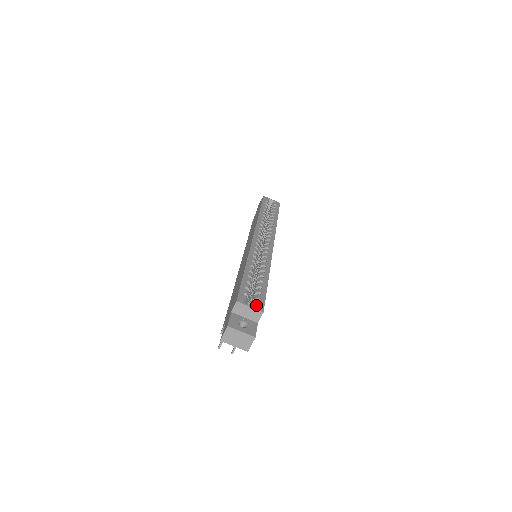
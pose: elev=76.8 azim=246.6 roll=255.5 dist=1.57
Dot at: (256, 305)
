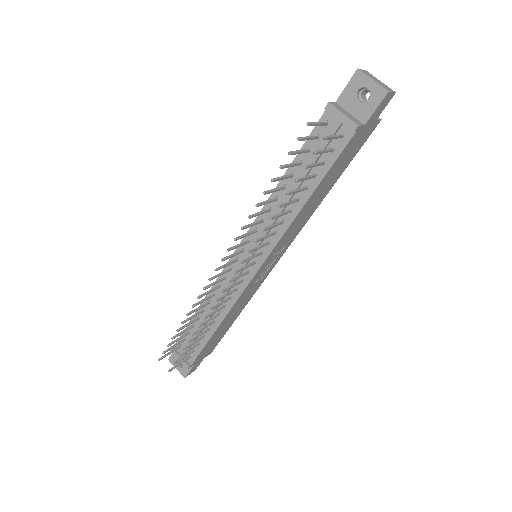
Dot at: occluded
